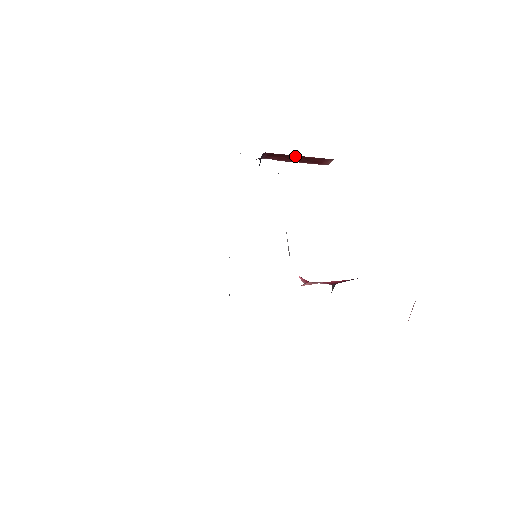
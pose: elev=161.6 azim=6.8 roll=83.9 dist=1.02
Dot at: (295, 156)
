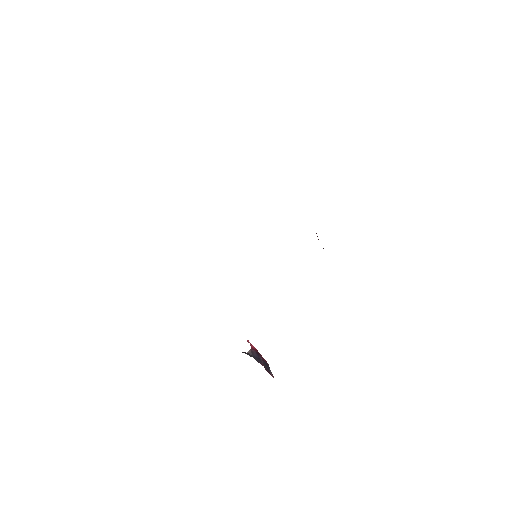
Dot at: occluded
